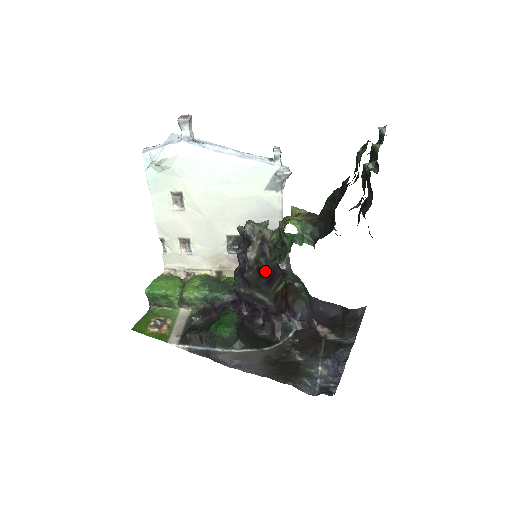
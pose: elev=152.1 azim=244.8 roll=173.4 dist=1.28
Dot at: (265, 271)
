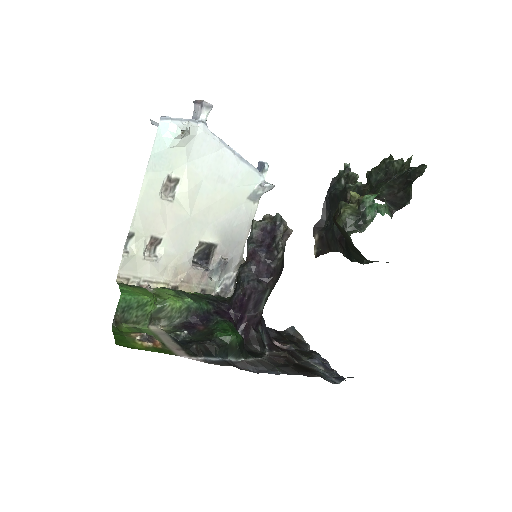
Dot at: (283, 264)
